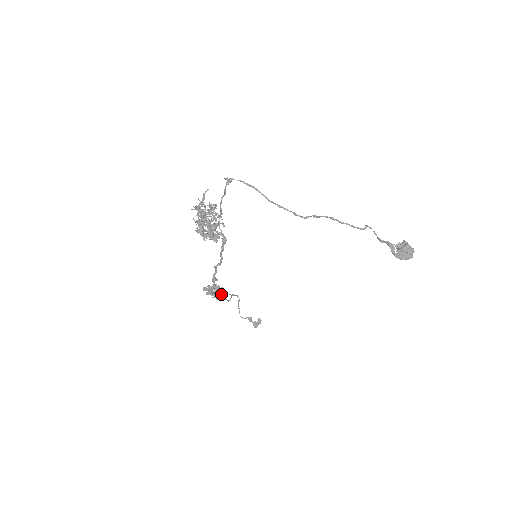
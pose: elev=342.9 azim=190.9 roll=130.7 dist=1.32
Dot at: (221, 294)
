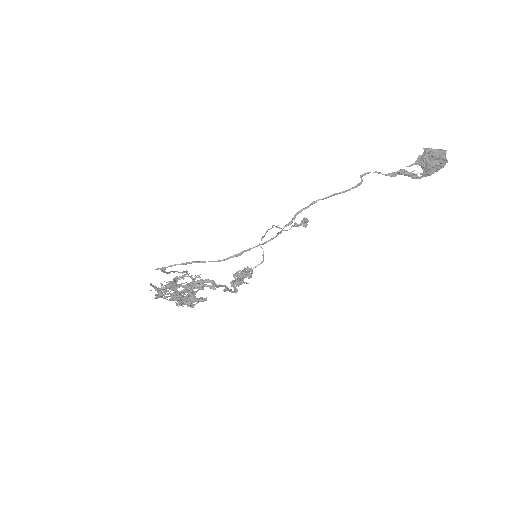
Dot at: (251, 271)
